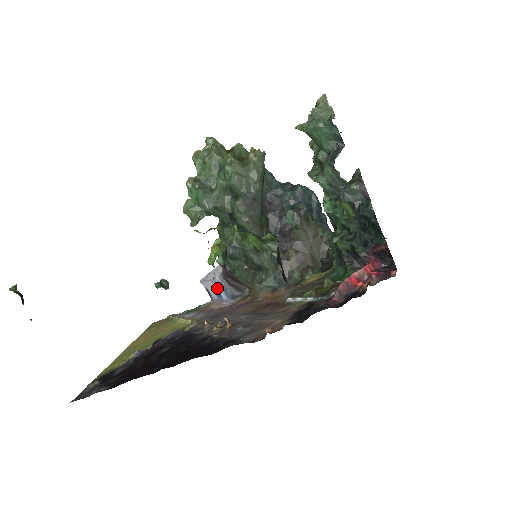
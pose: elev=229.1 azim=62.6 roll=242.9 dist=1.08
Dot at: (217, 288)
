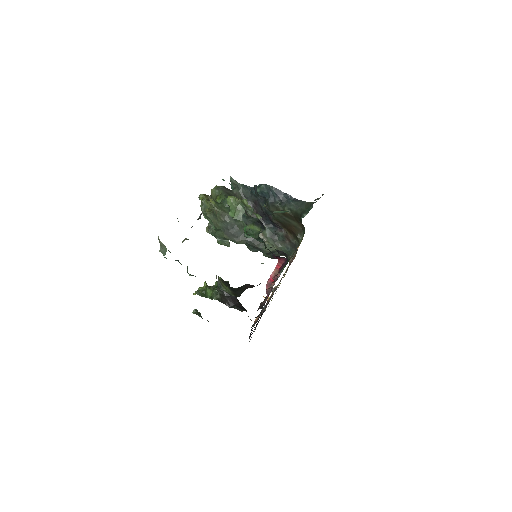
Dot at: occluded
